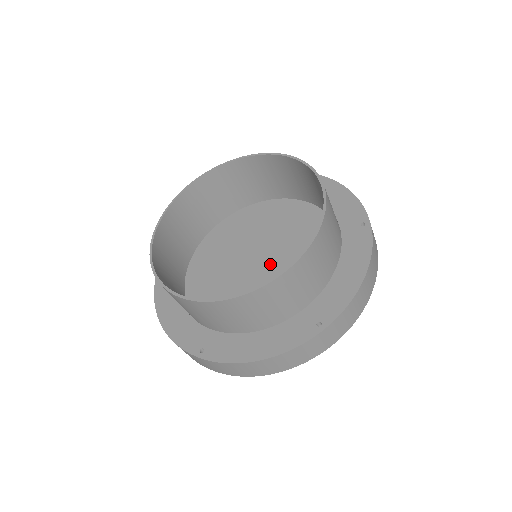
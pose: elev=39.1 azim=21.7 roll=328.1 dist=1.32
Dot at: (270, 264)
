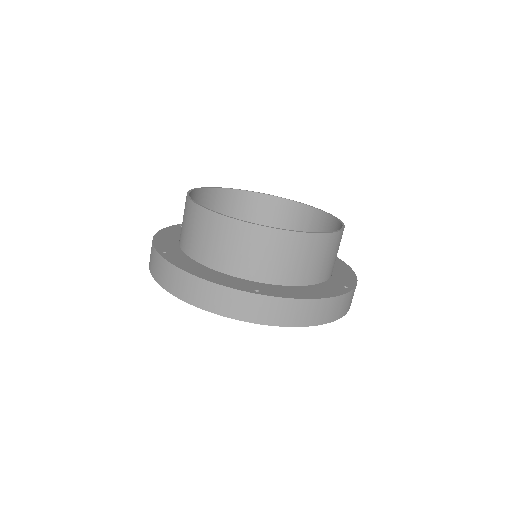
Dot at: occluded
